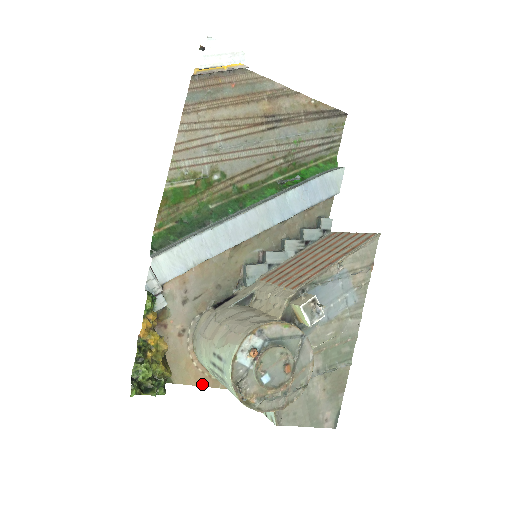
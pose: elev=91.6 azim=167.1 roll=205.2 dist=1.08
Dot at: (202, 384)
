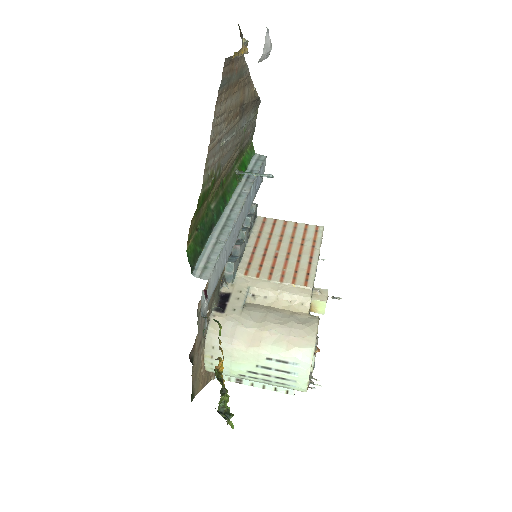
Dot at: (203, 386)
